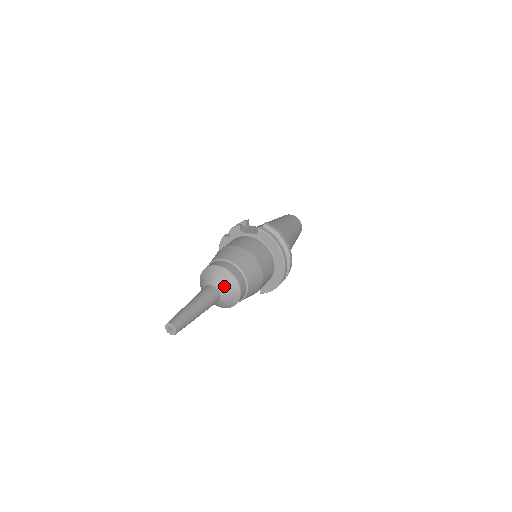
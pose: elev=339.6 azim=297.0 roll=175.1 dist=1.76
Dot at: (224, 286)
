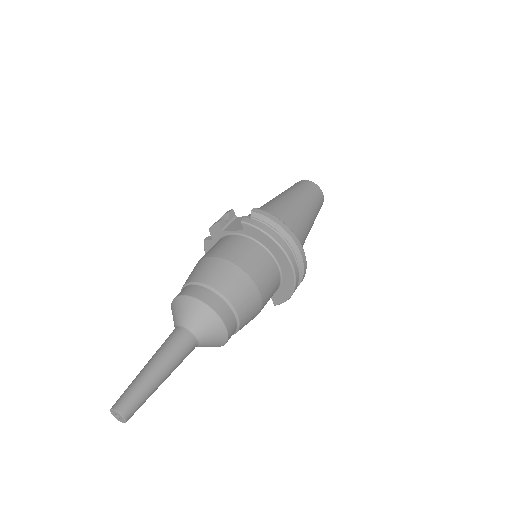
Dot at: (198, 324)
